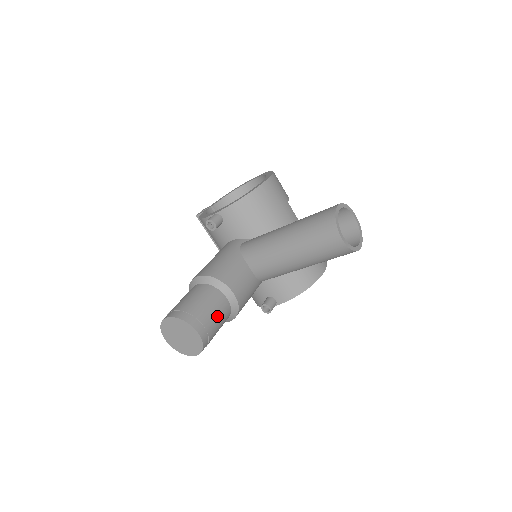
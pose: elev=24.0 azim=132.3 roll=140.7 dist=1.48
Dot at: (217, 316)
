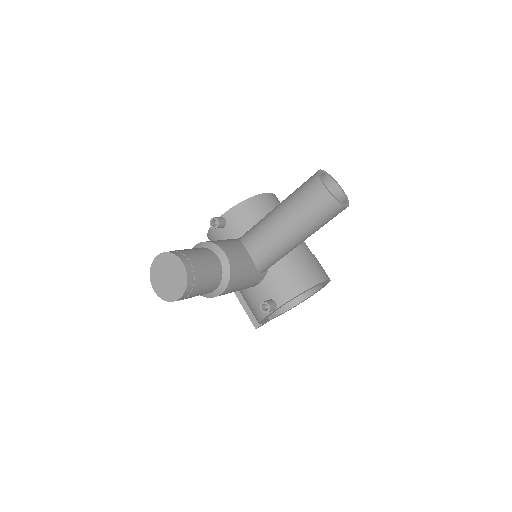
Dot at: (206, 264)
